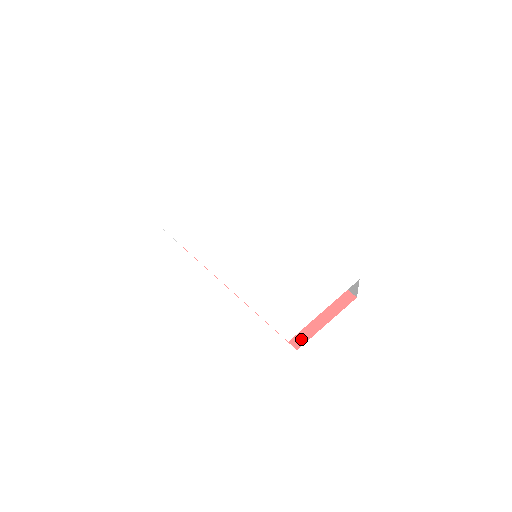
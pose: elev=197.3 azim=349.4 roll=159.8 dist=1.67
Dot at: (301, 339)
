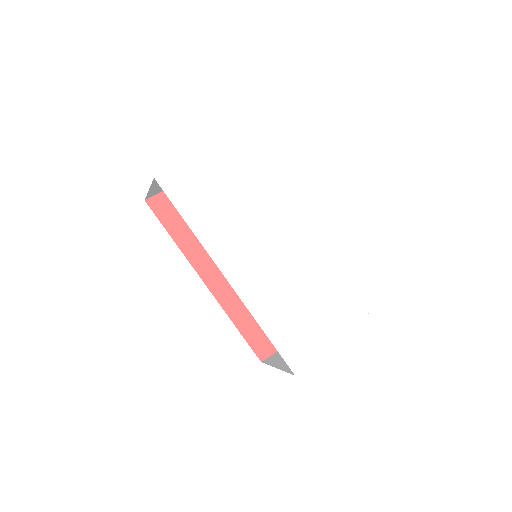
Dot at: (268, 351)
